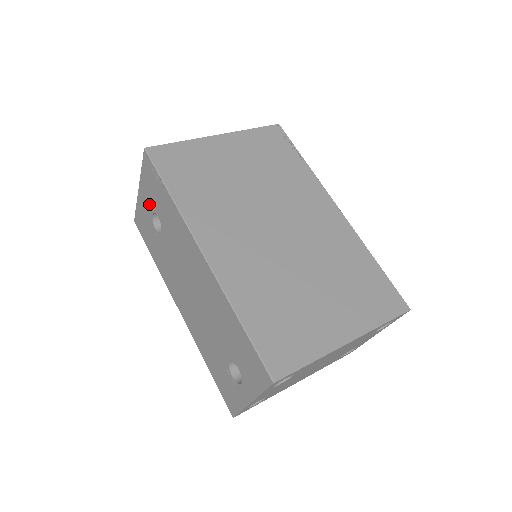
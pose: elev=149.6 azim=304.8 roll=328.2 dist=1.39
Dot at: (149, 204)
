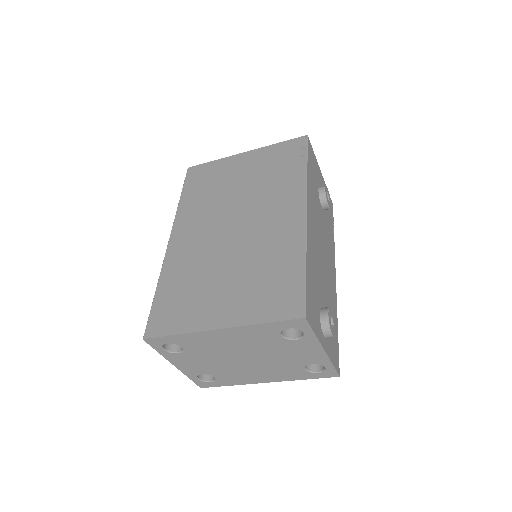
Dot at: occluded
